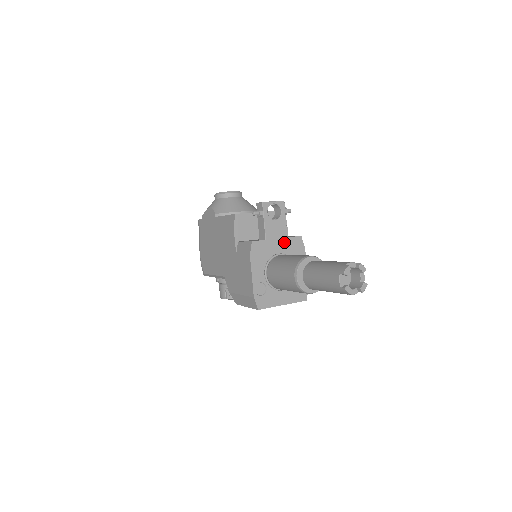
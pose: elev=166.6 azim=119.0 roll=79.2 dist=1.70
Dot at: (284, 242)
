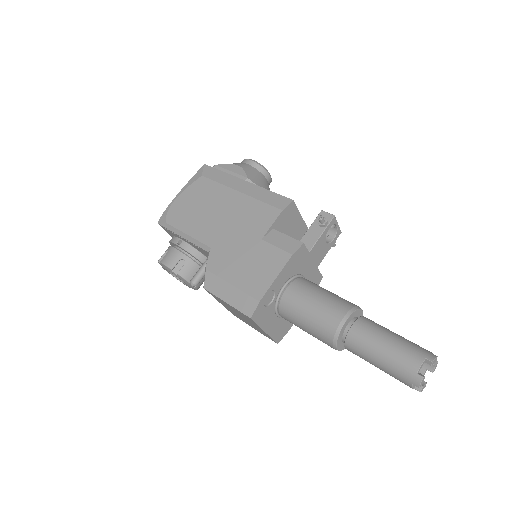
Dot at: (313, 270)
